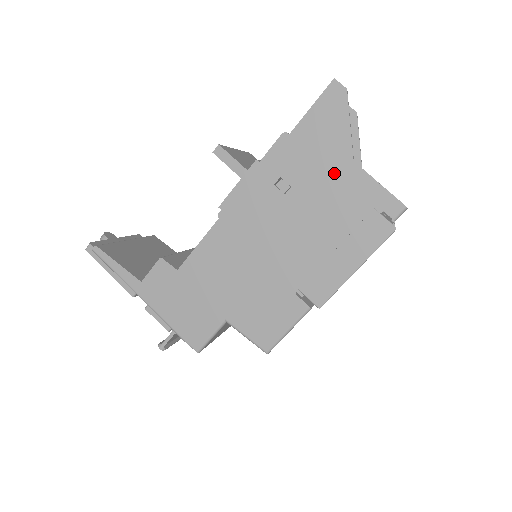
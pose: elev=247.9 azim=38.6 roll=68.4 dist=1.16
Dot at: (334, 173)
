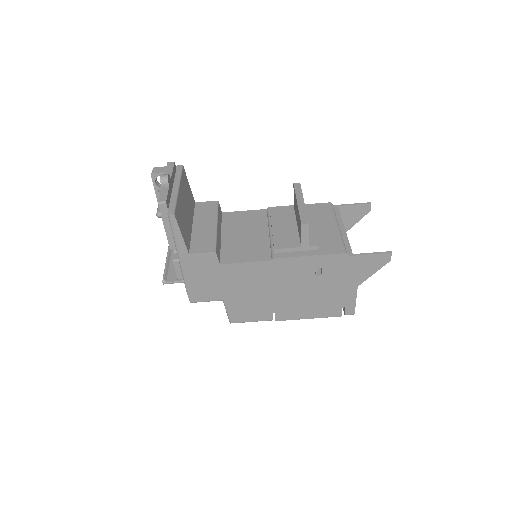
Dot at: (345, 285)
